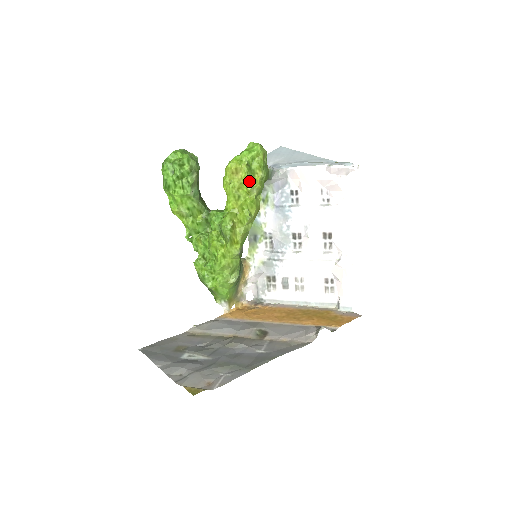
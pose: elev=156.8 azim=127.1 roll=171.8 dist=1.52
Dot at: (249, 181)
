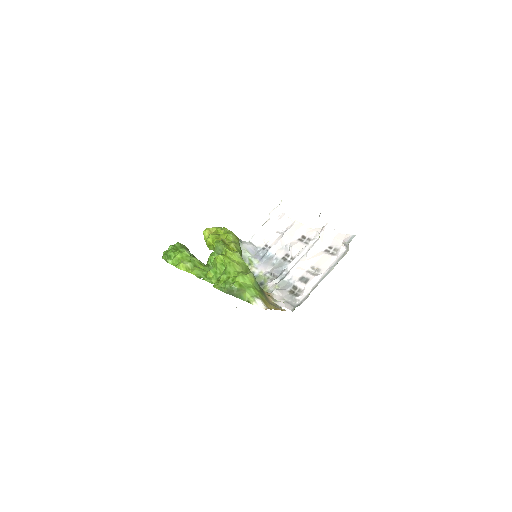
Dot at: (220, 229)
